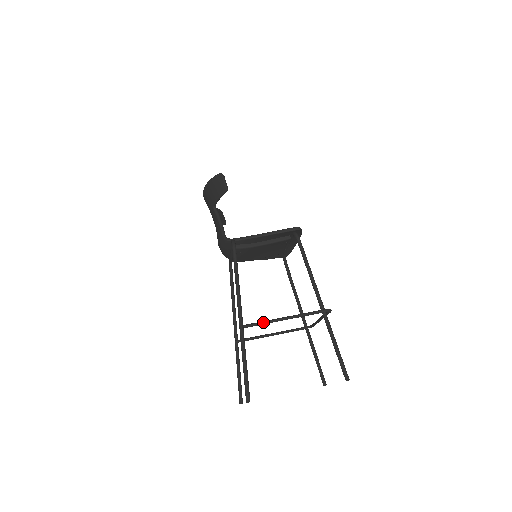
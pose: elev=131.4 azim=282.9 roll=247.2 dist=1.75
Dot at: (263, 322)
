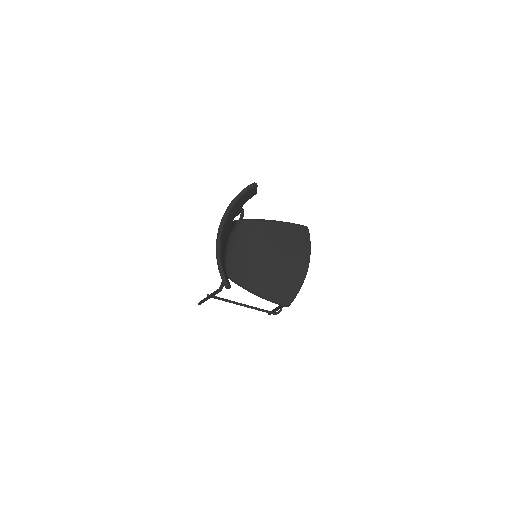
Dot at: (225, 301)
